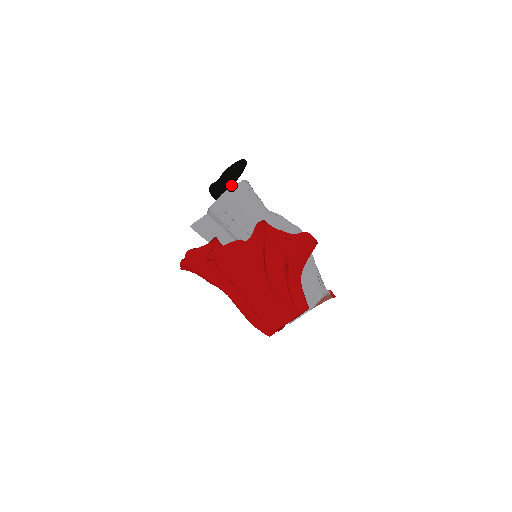
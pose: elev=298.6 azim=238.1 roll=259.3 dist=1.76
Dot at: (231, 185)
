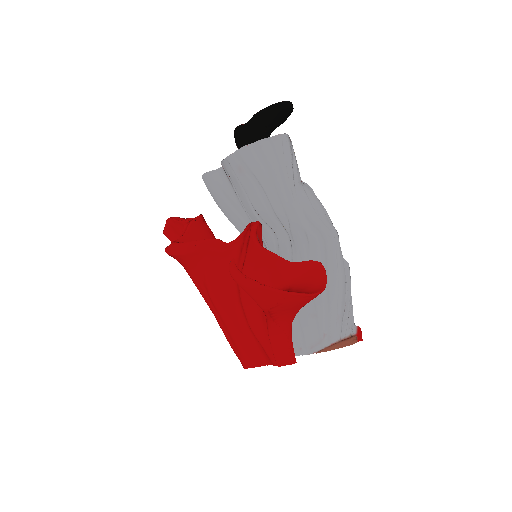
Dot at: (261, 136)
